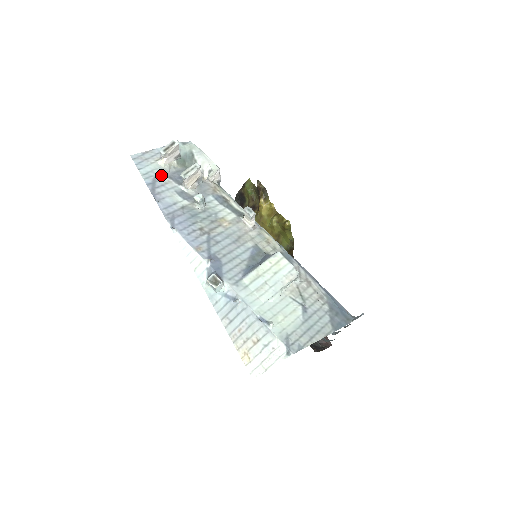
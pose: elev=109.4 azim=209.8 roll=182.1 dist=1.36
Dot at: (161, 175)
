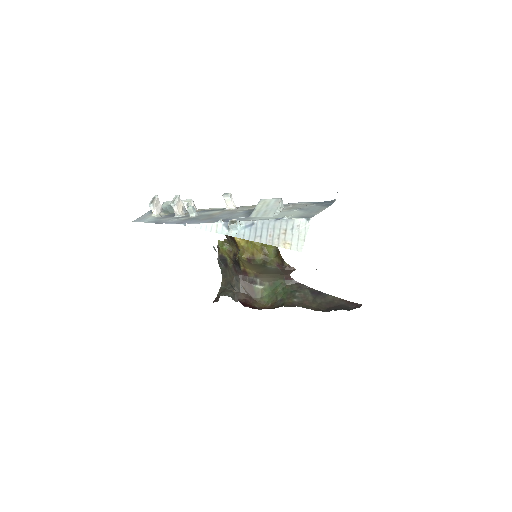
Dot at: (158, 219)
